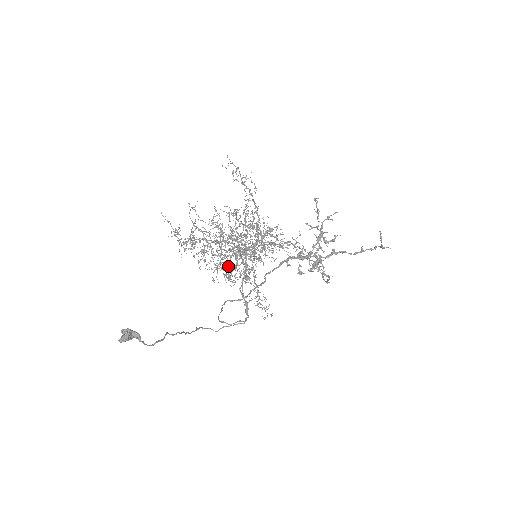
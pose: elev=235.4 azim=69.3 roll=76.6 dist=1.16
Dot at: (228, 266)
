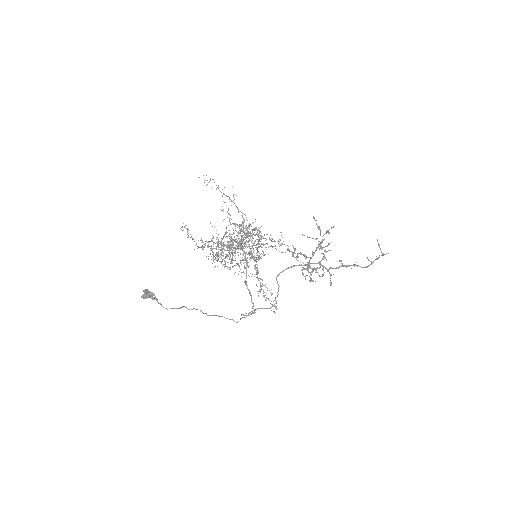
Dot at: occluded
